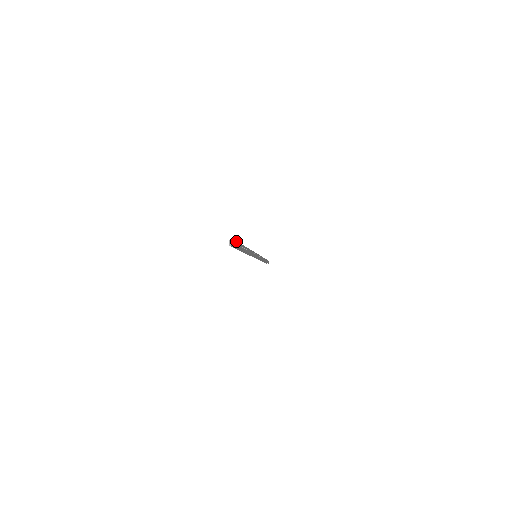
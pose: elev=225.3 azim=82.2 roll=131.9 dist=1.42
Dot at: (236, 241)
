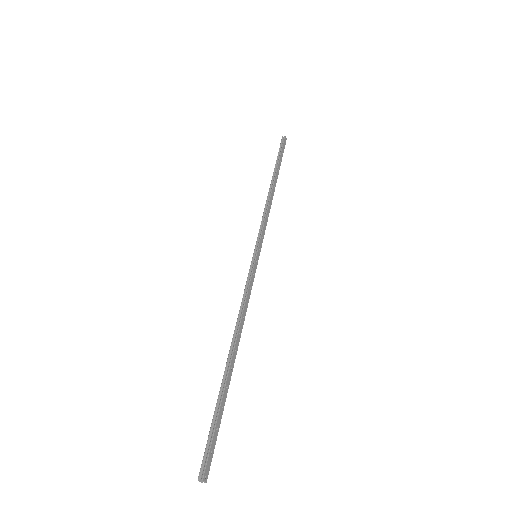
Dot at: (207, 460)
